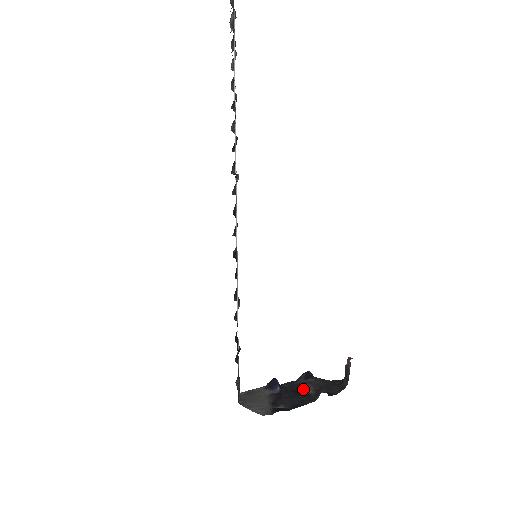
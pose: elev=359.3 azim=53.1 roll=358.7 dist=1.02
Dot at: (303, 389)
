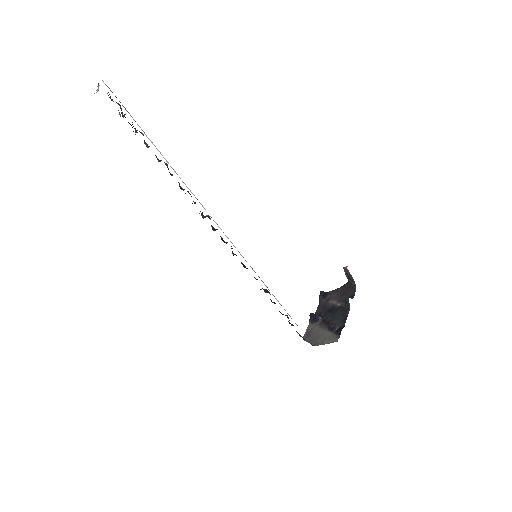
Dot at: (332, 306)
